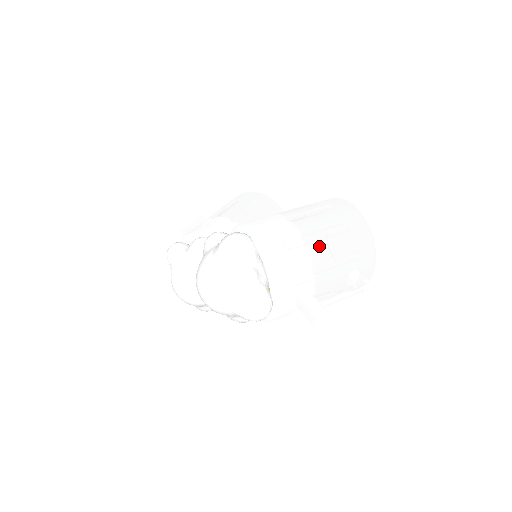
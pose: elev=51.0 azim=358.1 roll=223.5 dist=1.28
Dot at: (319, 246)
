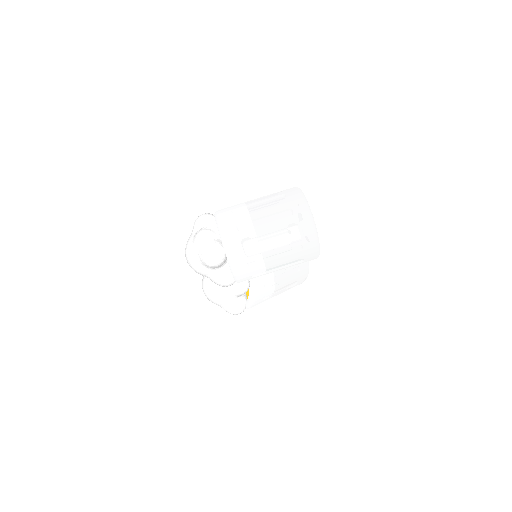
Dot at: (257, 209)
